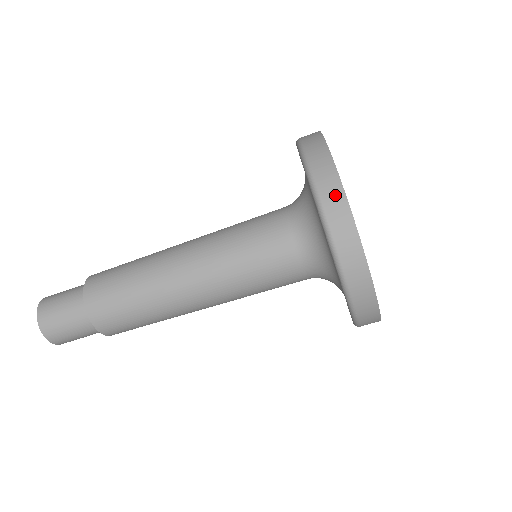
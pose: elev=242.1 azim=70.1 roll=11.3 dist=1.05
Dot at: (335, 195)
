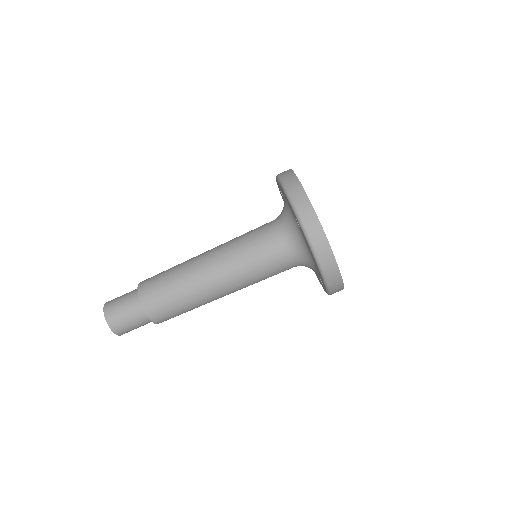
Dot at: (287, 172)
